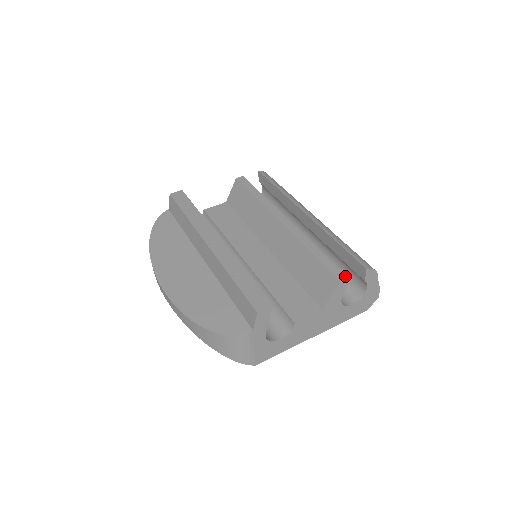
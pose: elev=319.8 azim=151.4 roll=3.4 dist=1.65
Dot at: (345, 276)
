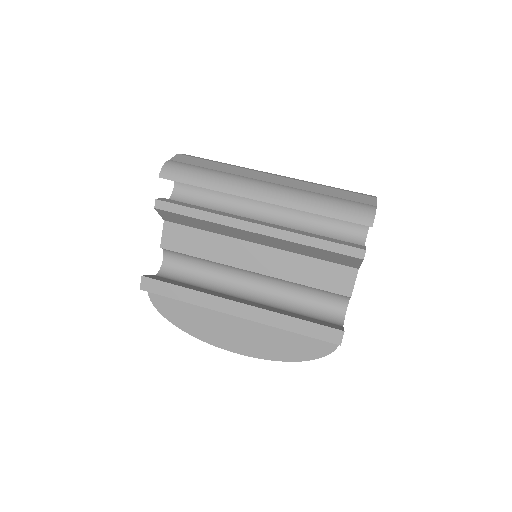
Dot at: (363, 250)
